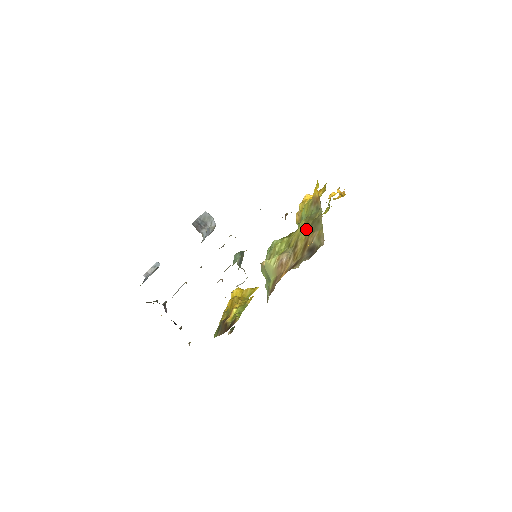
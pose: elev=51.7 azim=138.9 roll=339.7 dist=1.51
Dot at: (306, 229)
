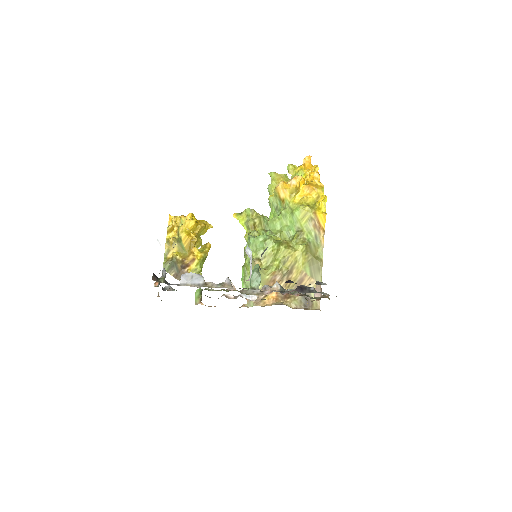
Dot at: (305, 262)
